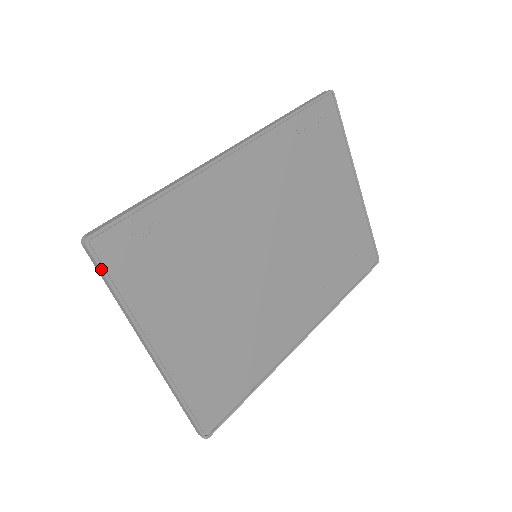
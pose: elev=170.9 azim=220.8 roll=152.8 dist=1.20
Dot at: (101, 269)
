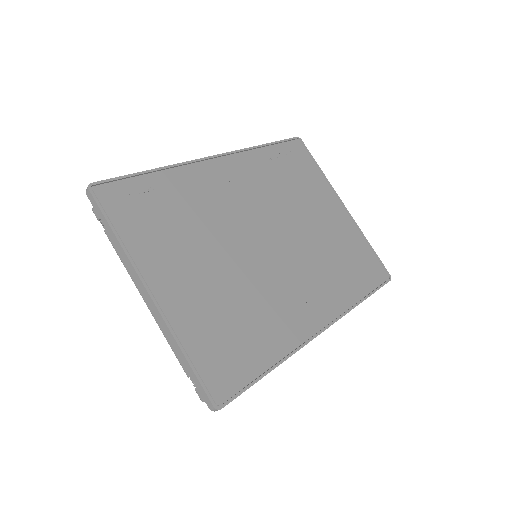
Dot at: (101, 209)
